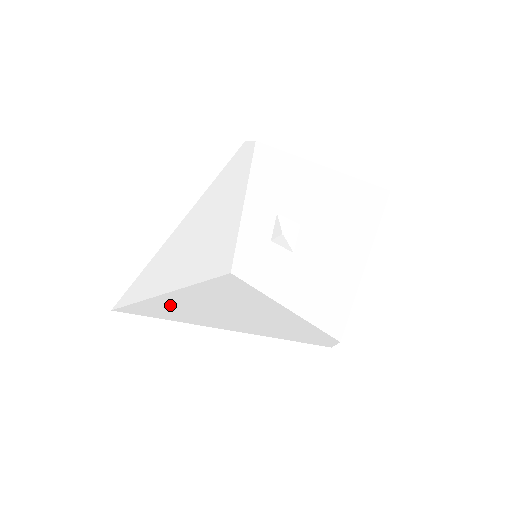
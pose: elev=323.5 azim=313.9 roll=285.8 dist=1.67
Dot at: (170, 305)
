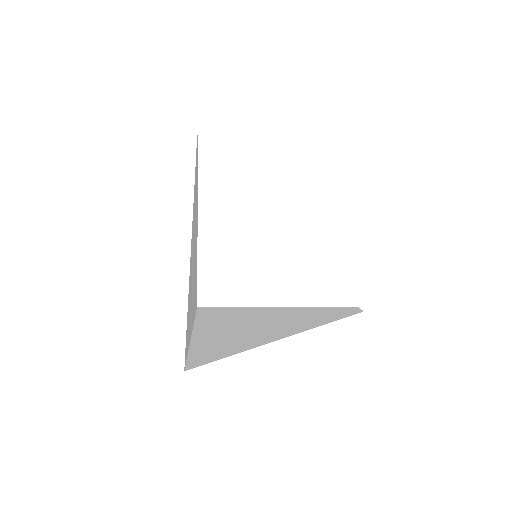
Dot at: (218, 342)
